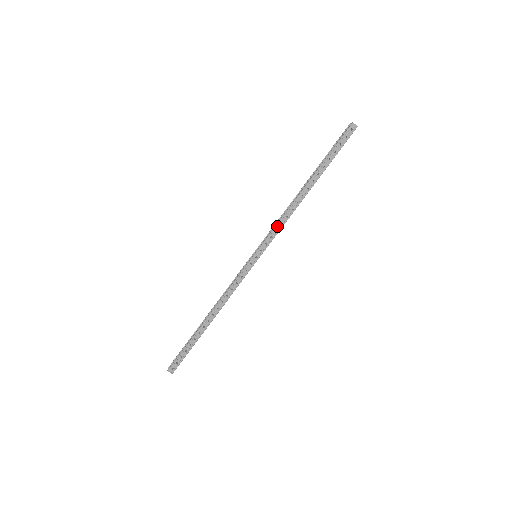
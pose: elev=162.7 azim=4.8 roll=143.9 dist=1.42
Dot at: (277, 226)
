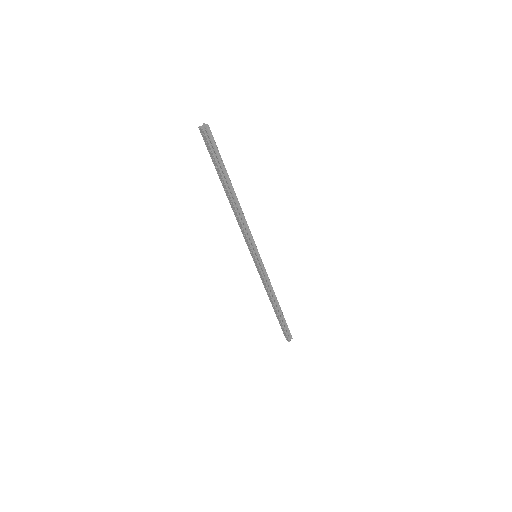
Dot at: (242, 232)
